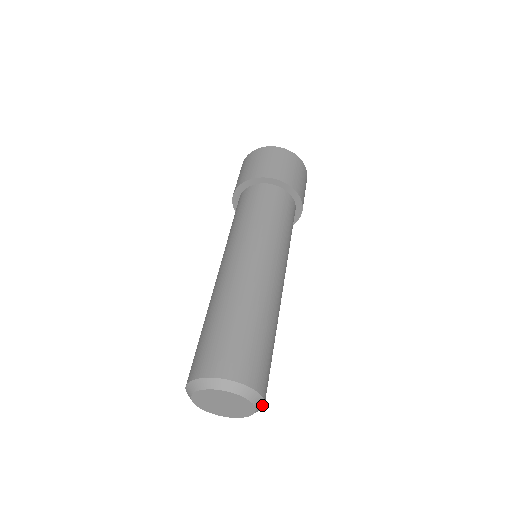
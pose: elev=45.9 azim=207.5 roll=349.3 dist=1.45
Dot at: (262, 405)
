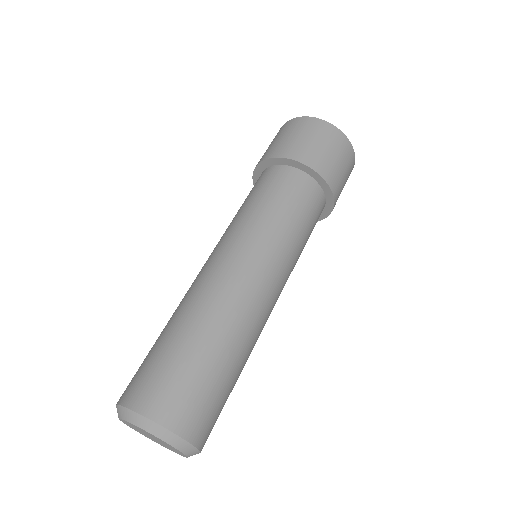
Dot at: (187, 445)
